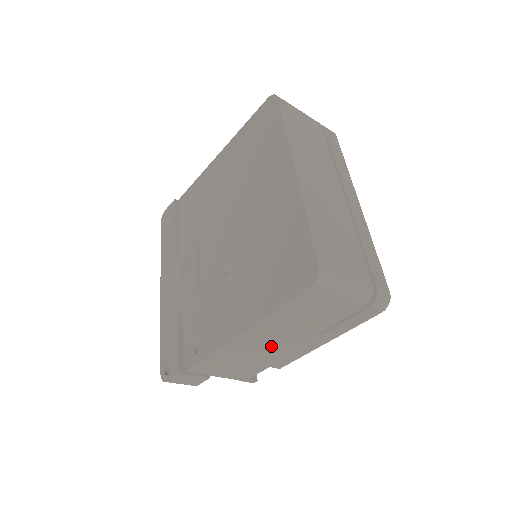
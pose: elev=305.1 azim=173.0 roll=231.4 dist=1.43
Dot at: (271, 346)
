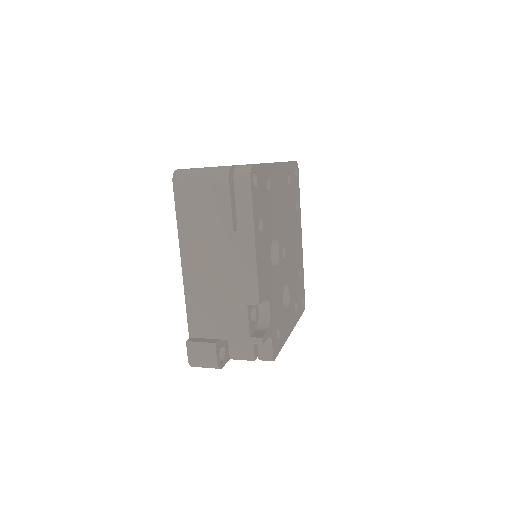
Dot at: (217, 268)
